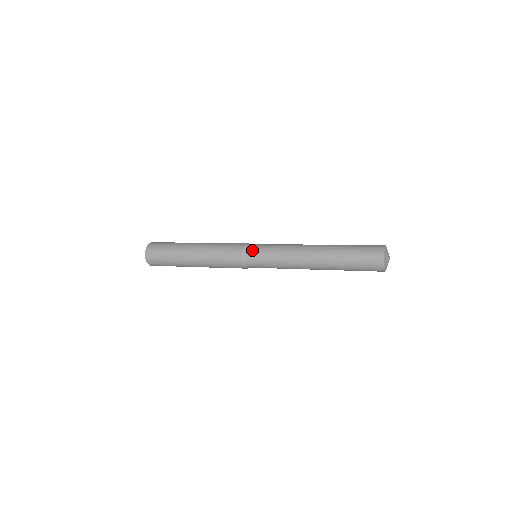
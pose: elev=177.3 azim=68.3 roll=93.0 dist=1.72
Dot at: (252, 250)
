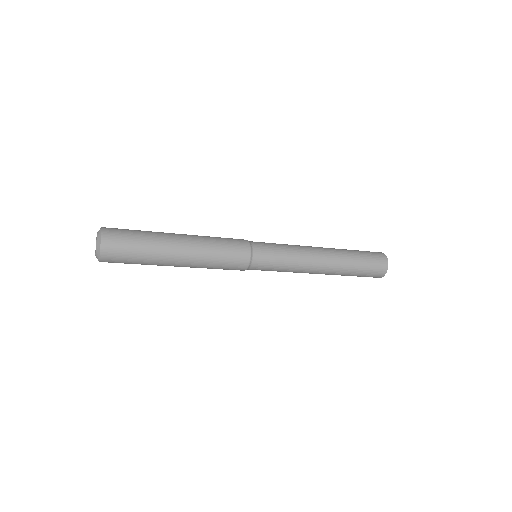
Dot at: (259, 242)
